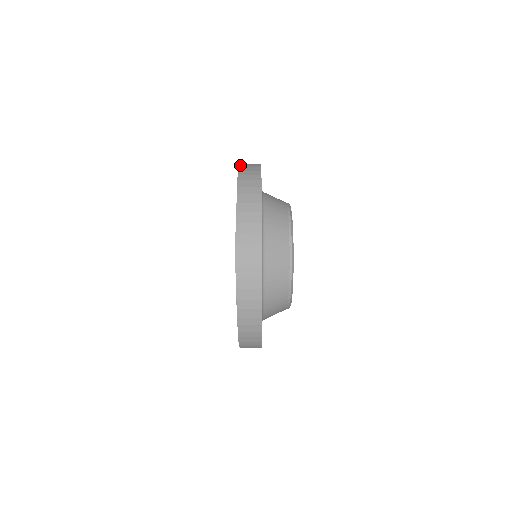
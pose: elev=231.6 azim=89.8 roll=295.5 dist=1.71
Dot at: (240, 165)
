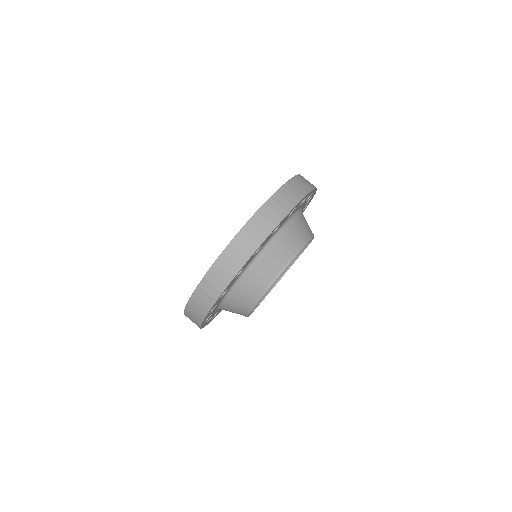
Dot at: occluded
